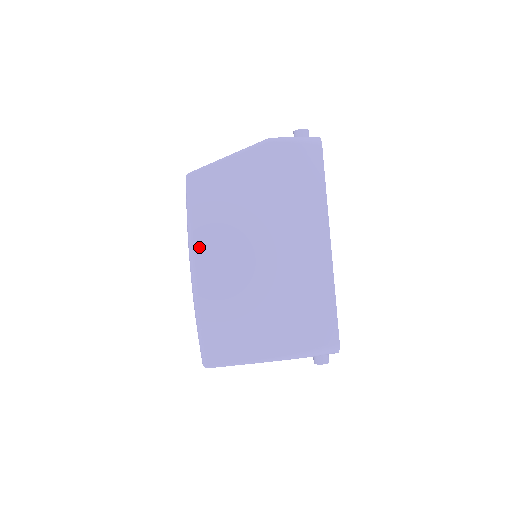
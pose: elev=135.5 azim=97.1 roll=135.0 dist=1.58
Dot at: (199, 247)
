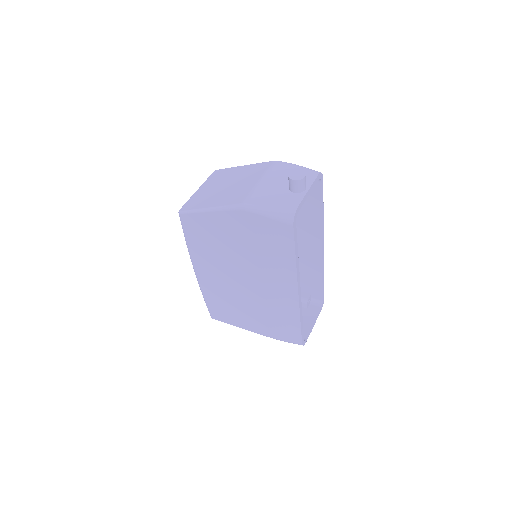
Dot at: (196, 260)
